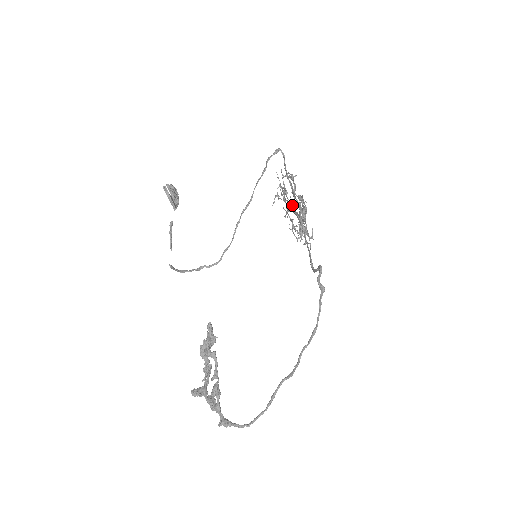
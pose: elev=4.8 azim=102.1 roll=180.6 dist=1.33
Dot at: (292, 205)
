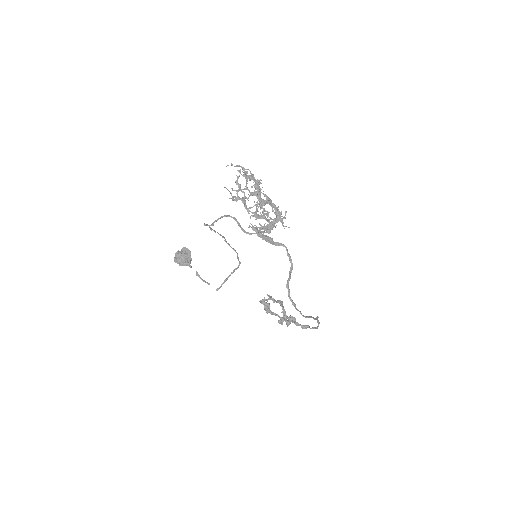
Dot at: occluded
